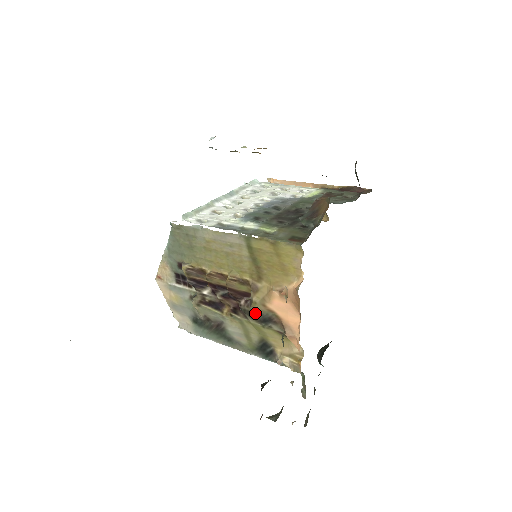
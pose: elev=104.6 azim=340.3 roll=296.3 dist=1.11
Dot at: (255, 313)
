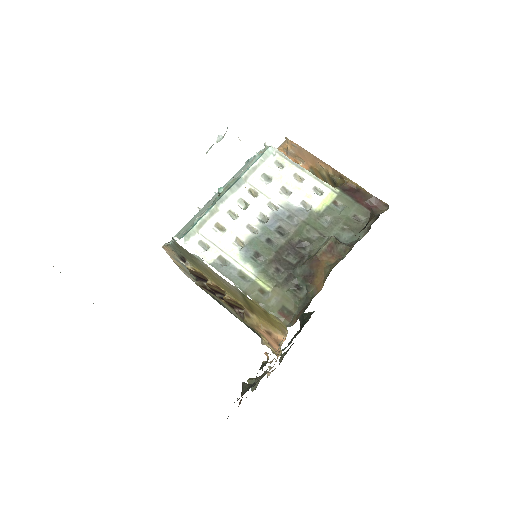
Dot at: (246, 323)
